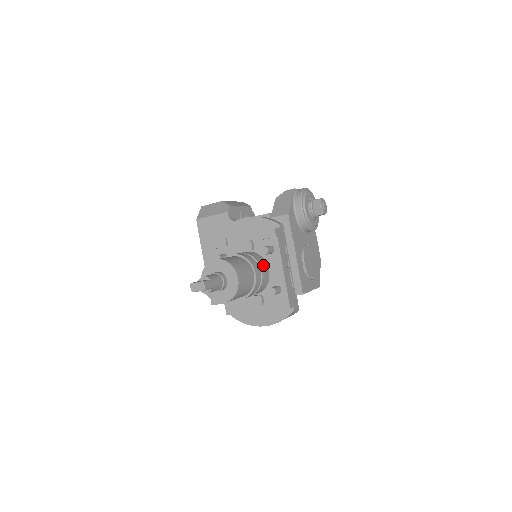
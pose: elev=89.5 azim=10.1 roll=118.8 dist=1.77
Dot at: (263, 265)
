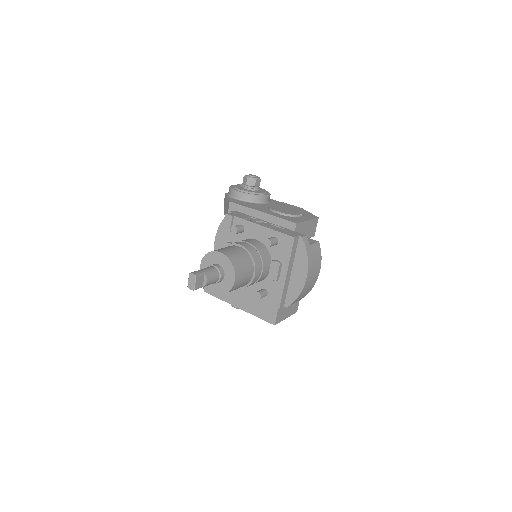
Dot at: (246, 240)
